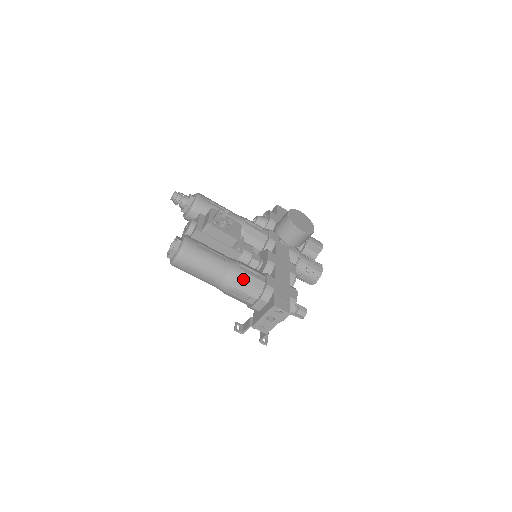
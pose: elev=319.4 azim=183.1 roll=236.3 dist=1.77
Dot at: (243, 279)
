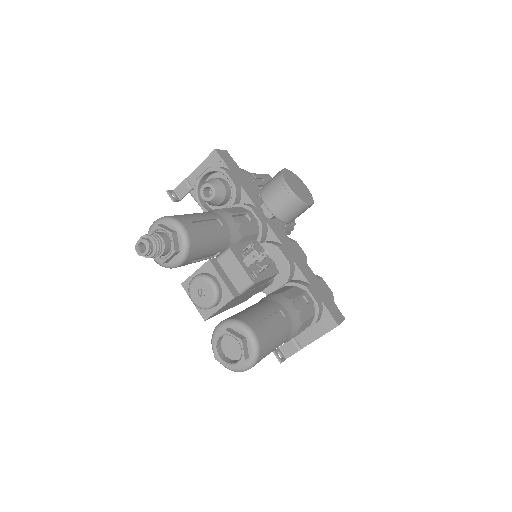
Dot at: (303, 320)
